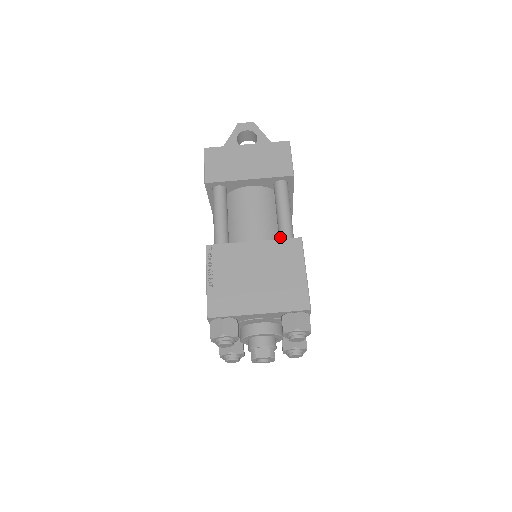
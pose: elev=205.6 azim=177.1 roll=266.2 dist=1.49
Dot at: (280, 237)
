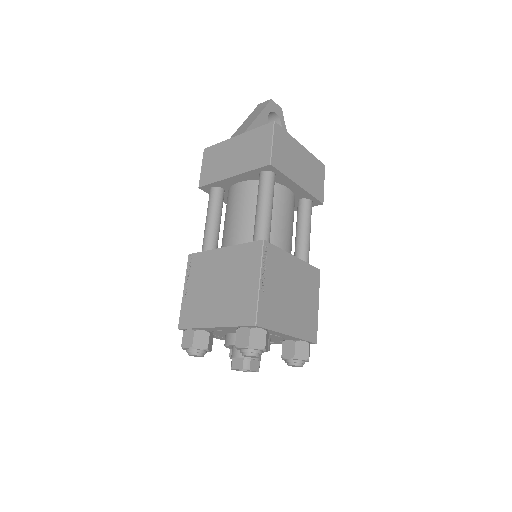
Dot at: (302, 258)
